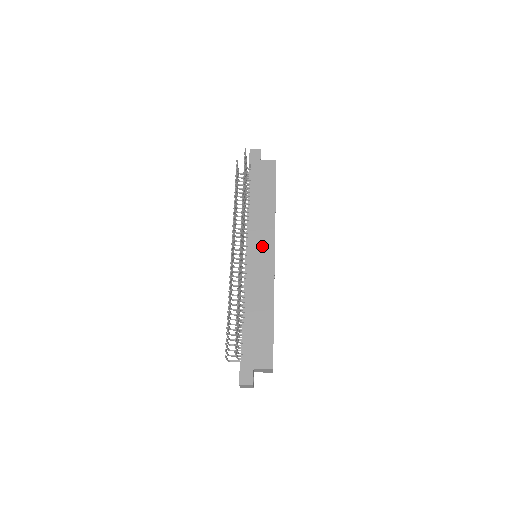
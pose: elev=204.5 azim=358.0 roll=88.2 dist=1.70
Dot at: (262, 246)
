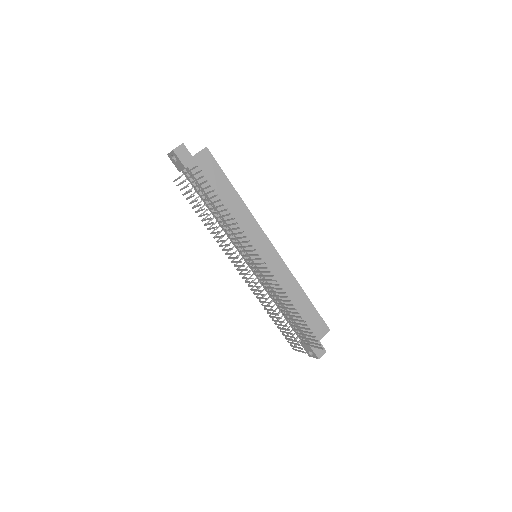
Dot at: (259, 246)
